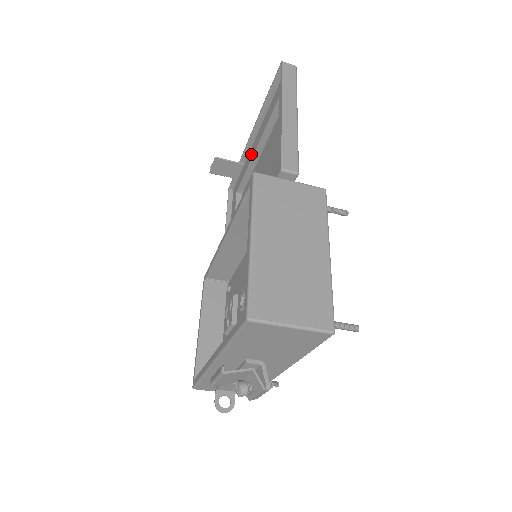
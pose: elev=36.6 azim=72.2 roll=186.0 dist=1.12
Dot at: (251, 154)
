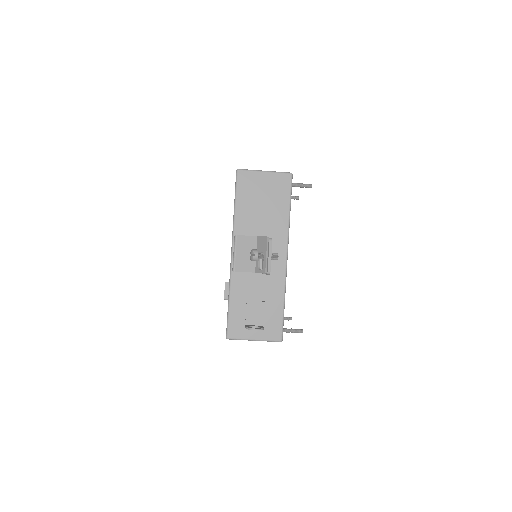
Dot at: occluded
